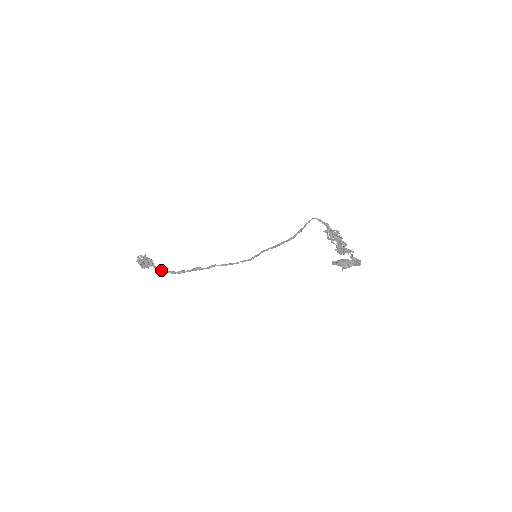
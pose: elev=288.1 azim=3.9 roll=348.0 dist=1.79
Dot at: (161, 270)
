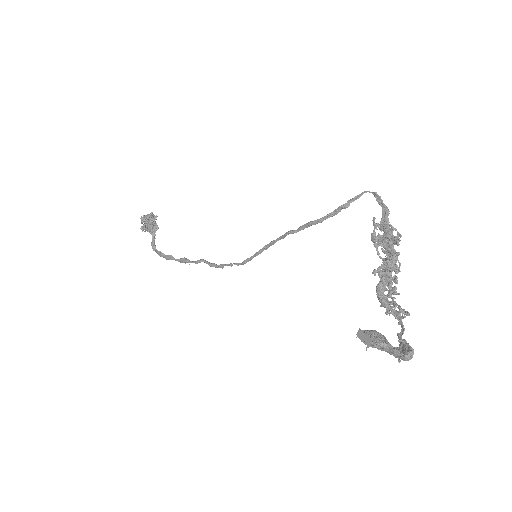
Dot at: (155, 246)
